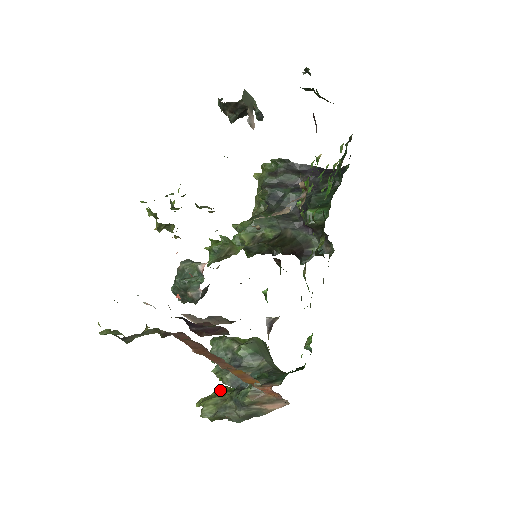
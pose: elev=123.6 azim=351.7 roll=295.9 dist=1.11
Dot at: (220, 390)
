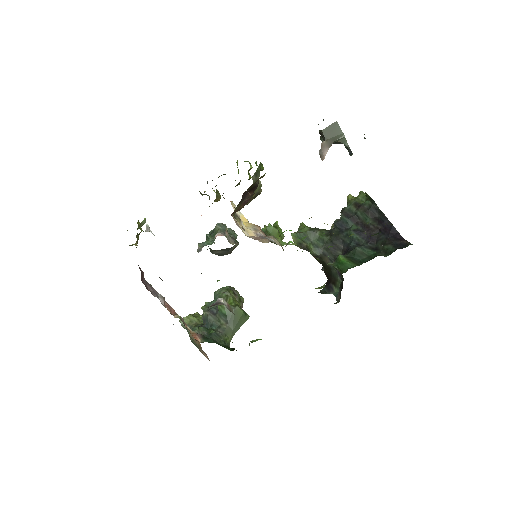
Dot at: occluded
